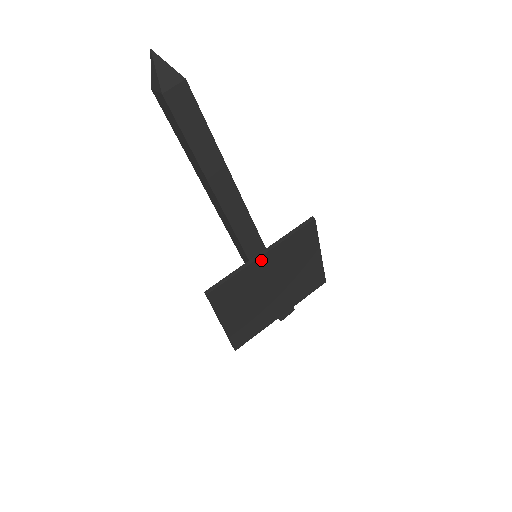
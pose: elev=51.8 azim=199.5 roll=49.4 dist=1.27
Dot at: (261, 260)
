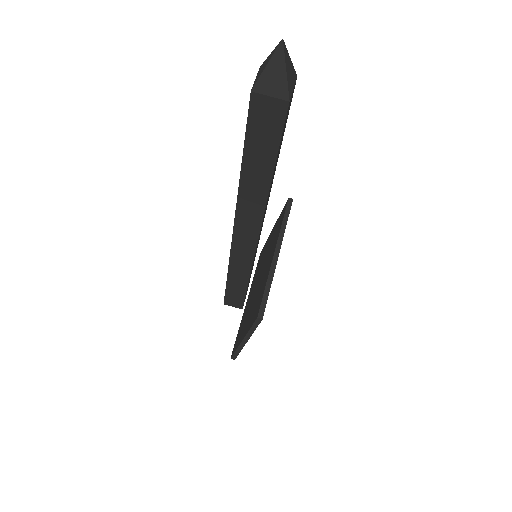
Dot at: (276, 259)
